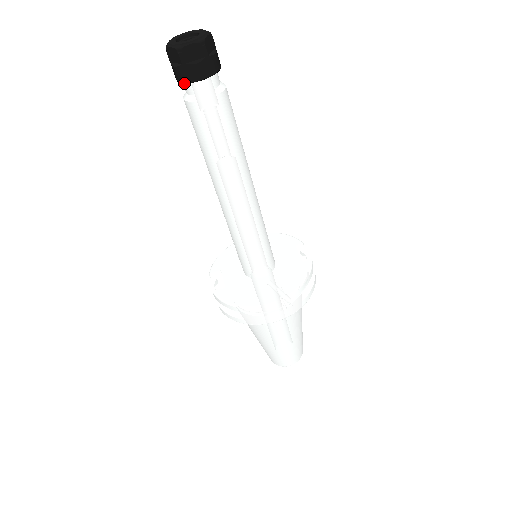
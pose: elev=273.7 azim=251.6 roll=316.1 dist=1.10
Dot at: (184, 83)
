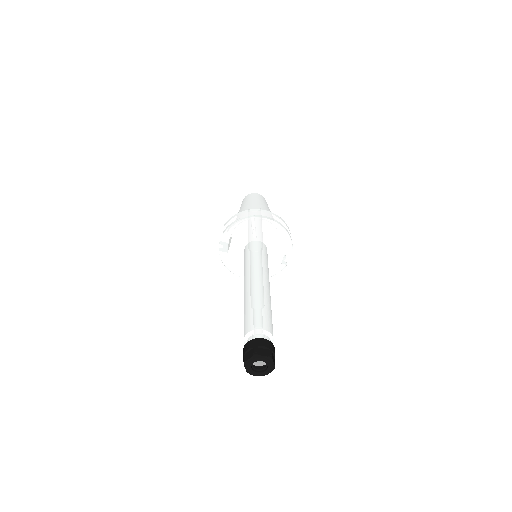
Dot at: occluded
